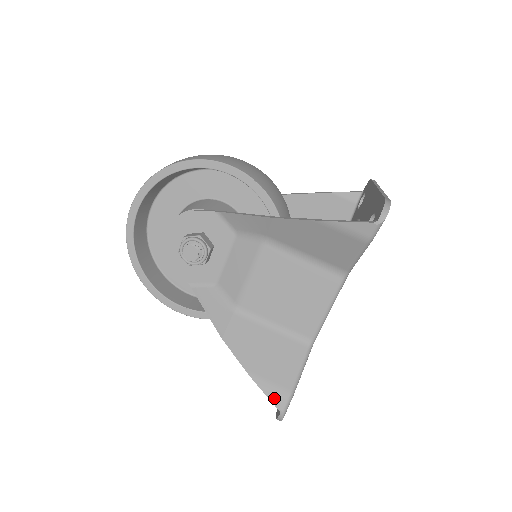
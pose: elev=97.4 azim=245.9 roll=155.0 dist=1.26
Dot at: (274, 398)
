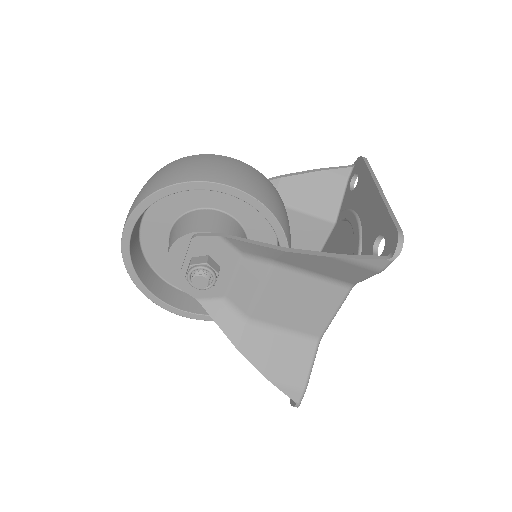
Dot at: (290, 394)
